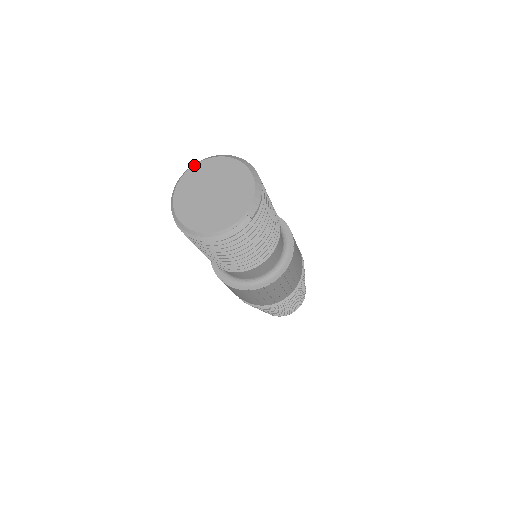
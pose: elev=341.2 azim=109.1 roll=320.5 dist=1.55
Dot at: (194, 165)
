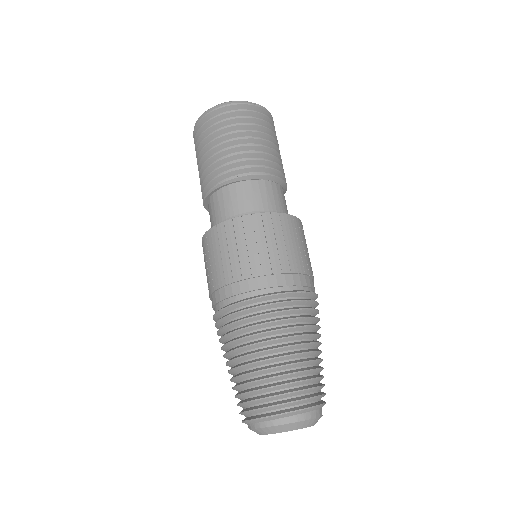
Dot at: occluded
